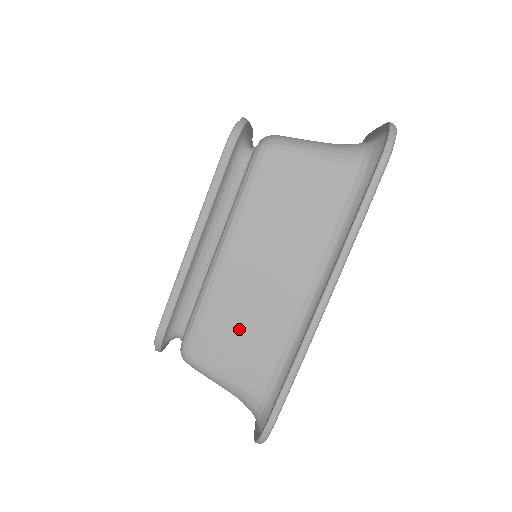
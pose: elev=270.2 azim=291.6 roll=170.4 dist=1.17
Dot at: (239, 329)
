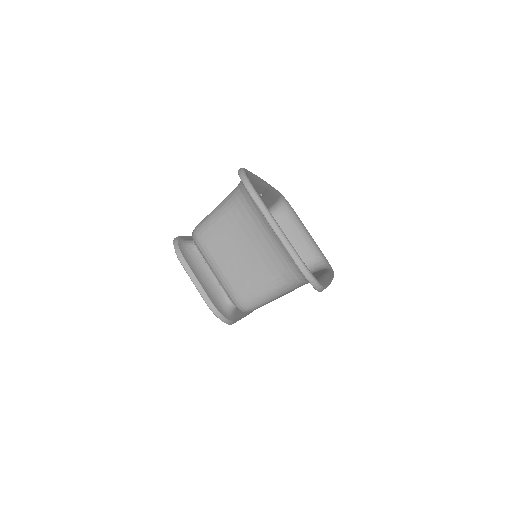
Dot at: occluded
